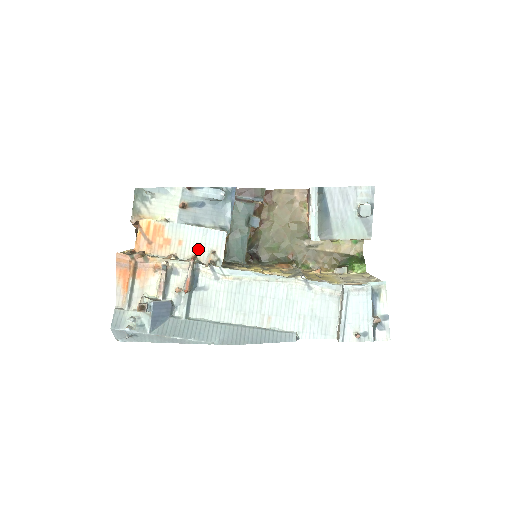
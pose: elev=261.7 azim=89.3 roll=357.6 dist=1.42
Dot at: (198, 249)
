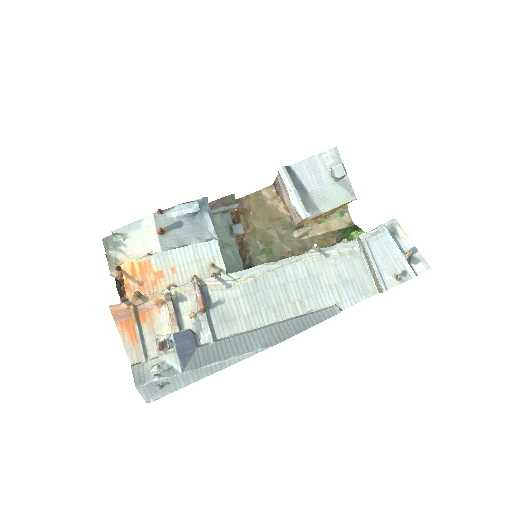
Dot at: (195, 269)
